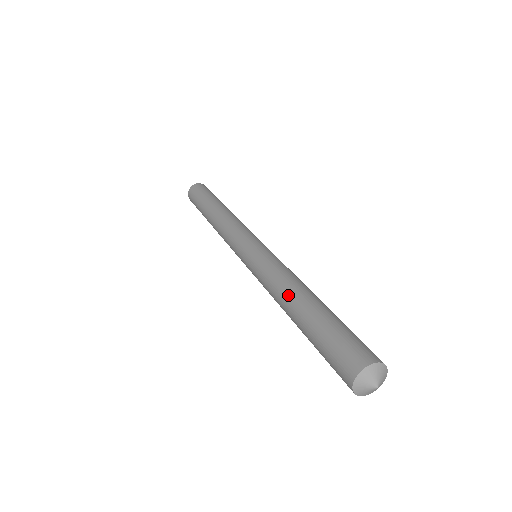
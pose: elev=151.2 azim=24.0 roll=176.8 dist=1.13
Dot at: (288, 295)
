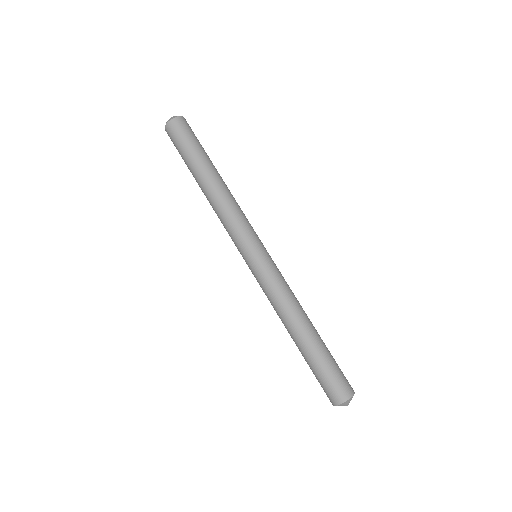
Dot at: occluded
